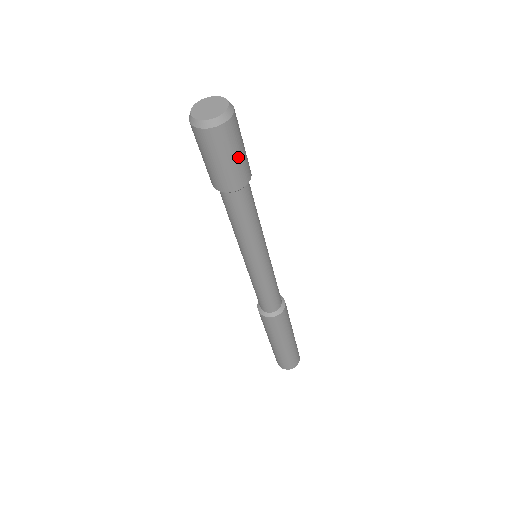
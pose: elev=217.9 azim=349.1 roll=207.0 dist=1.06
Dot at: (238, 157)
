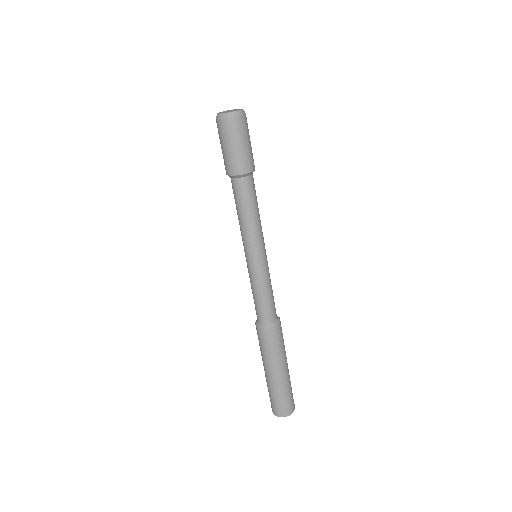
Dot at: (245, 147)
